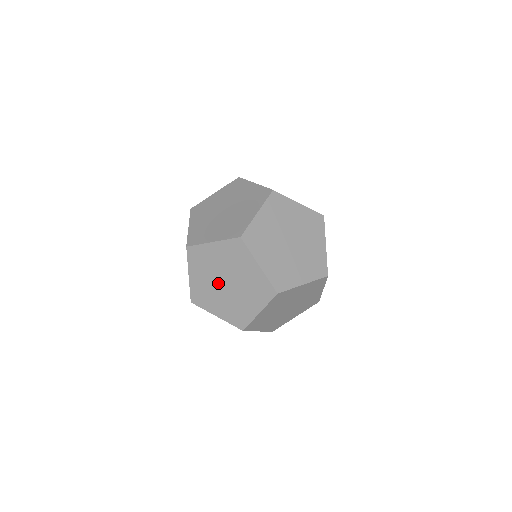
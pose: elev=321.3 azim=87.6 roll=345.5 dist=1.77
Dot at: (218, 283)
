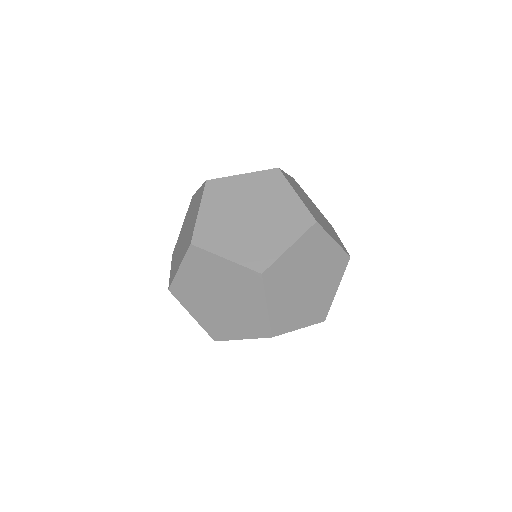
Dot at: (184, 233)
